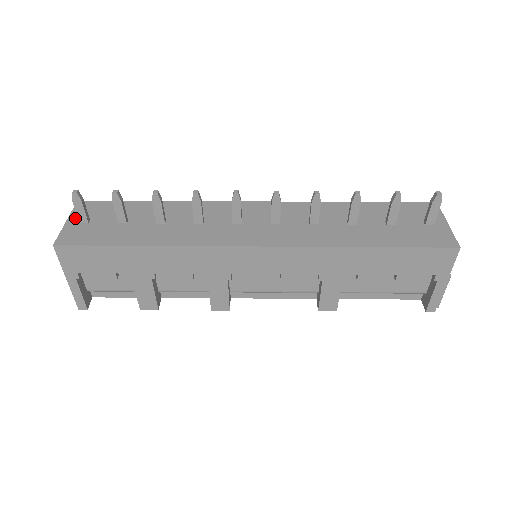
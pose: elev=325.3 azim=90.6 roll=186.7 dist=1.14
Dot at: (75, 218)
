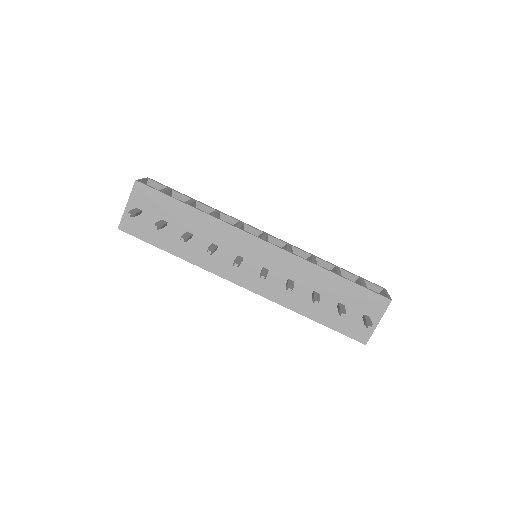
Dot at: (133, 204)
